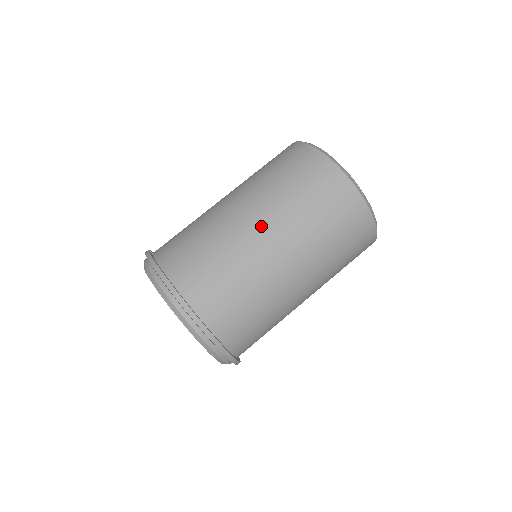
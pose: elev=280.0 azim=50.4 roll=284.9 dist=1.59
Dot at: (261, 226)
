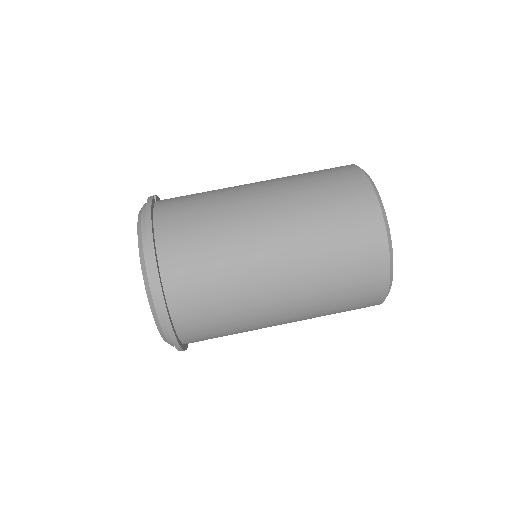
Dot at: (274, 238)
